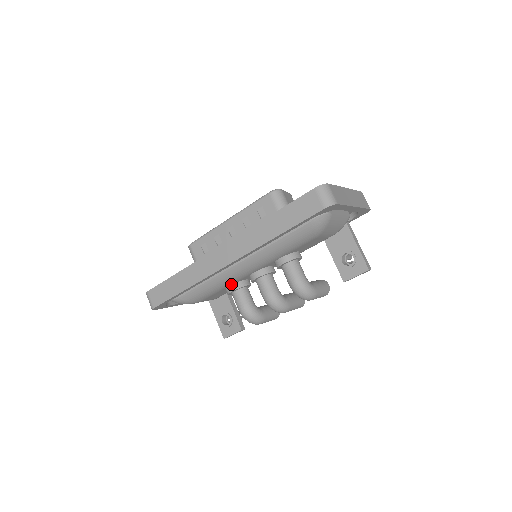
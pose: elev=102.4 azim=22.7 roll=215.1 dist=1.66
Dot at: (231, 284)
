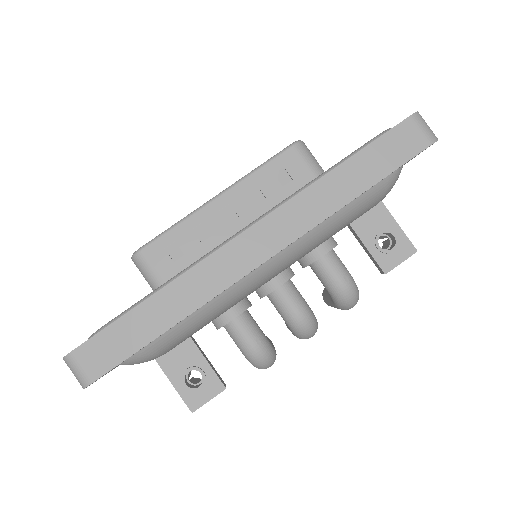
Dot at: (231, 306)
